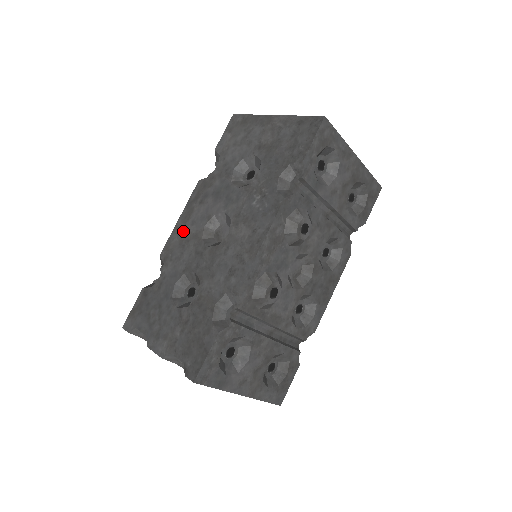
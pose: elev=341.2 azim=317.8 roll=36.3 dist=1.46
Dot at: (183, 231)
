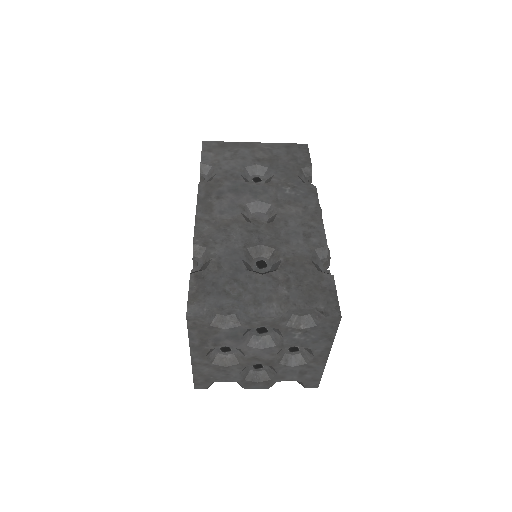
Dot at: (213, 220)
